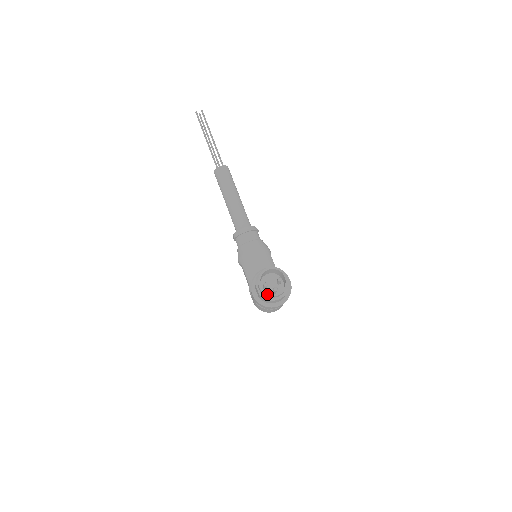
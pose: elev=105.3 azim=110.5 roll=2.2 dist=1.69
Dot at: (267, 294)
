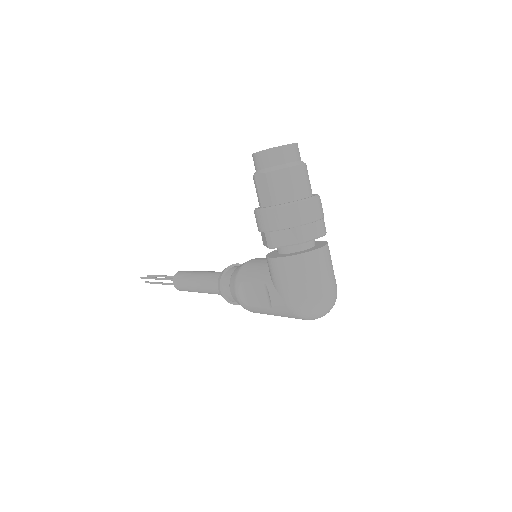
Dot at: (273, 148)
